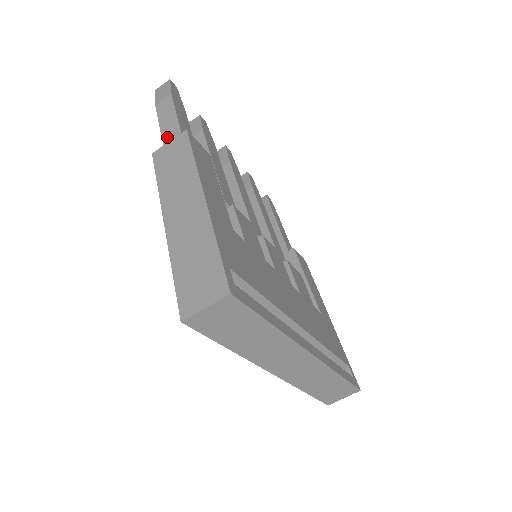
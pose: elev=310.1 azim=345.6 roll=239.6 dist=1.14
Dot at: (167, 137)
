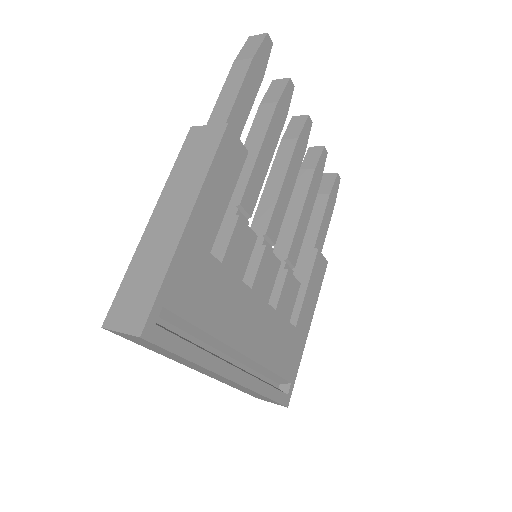
Dot at: (216, 113)
